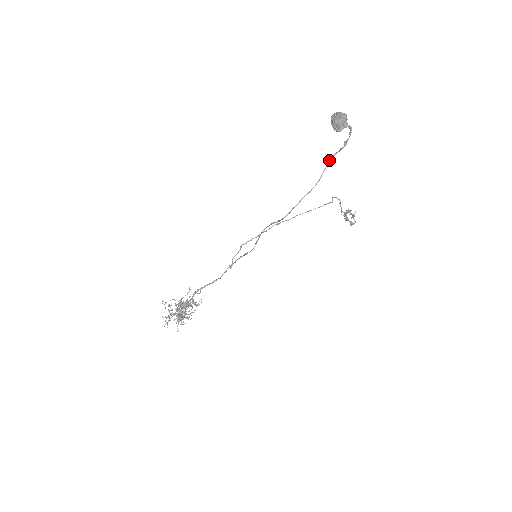
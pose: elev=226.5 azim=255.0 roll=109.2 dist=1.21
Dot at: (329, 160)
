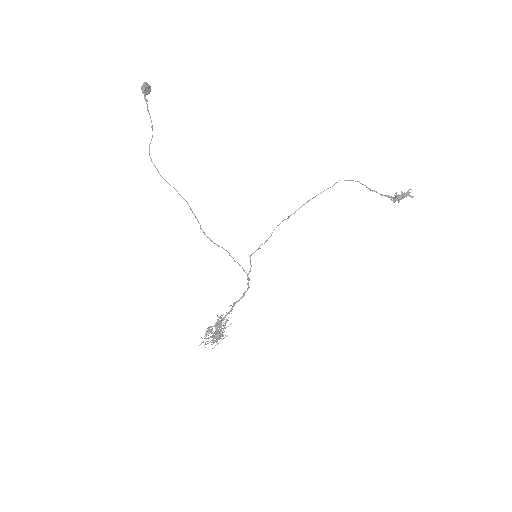
Dot at: (149, 113)
